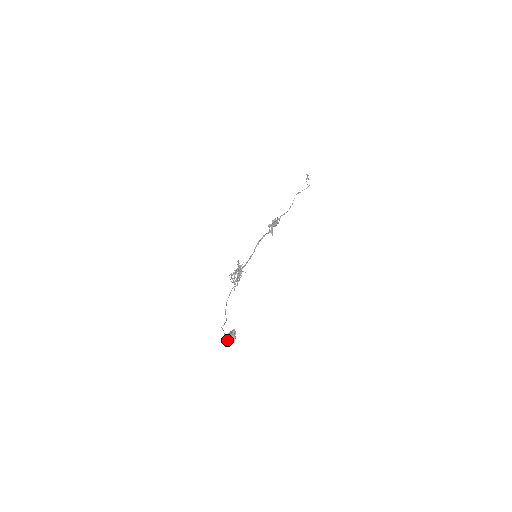
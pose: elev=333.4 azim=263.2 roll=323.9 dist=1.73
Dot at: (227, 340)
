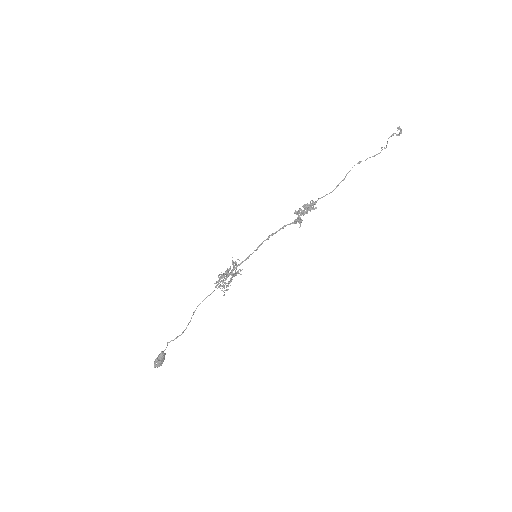
Dot at: (154, 361)
